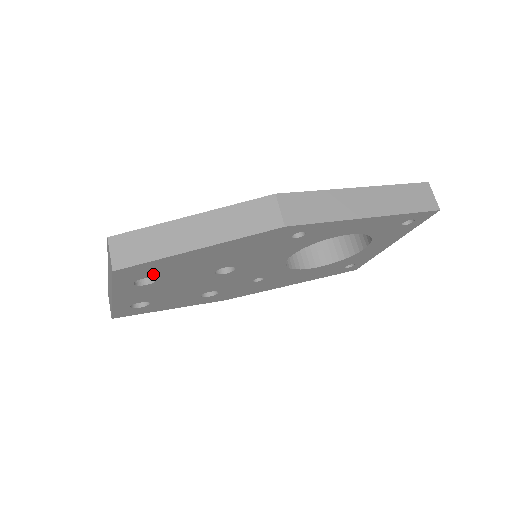
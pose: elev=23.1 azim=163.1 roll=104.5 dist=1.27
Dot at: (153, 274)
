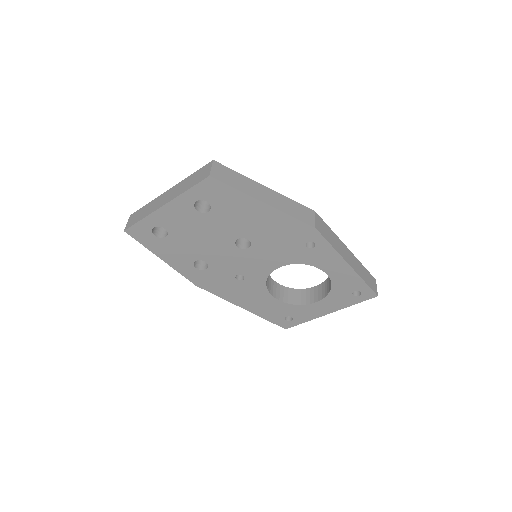
Dot at: (216, 203)
